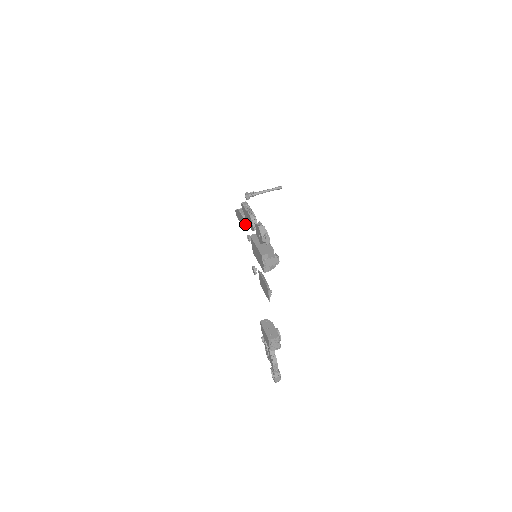
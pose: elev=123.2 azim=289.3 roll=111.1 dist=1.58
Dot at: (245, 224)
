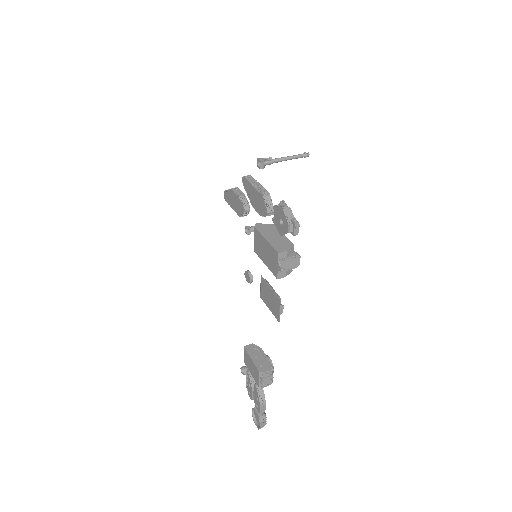
Dot at: (244, 209)
